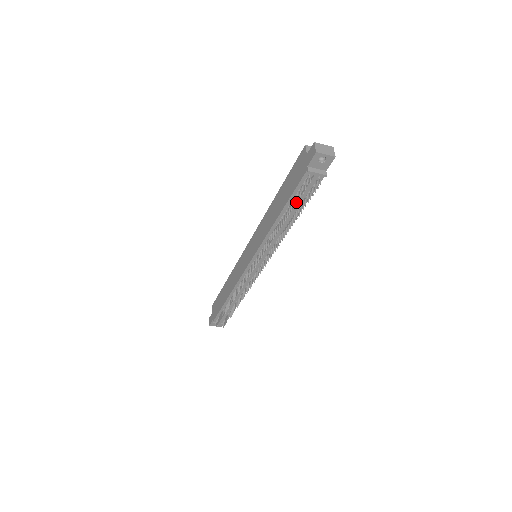
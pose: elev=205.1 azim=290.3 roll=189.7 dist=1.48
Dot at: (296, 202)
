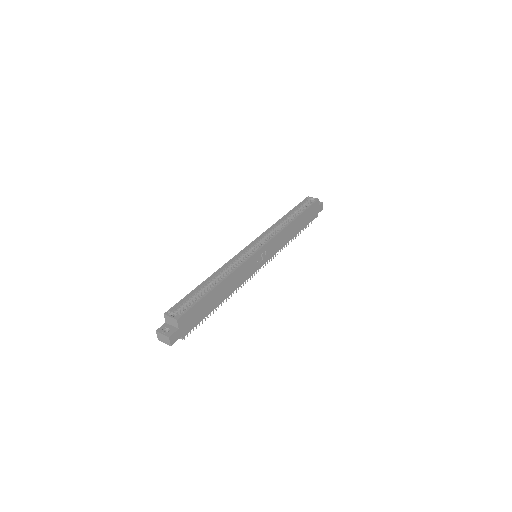
Dot at: occluded
